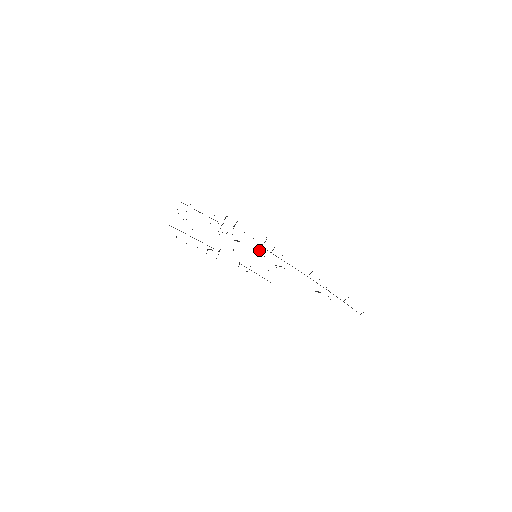
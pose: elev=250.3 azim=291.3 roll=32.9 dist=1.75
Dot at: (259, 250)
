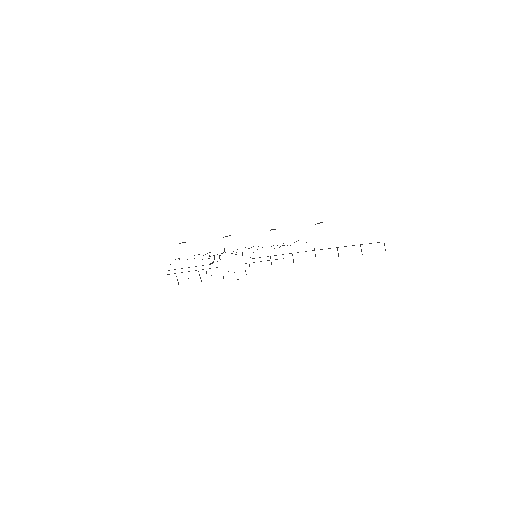
Dot at: occluded
